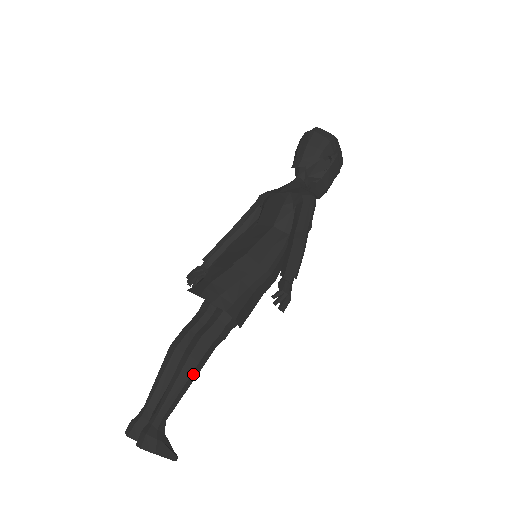
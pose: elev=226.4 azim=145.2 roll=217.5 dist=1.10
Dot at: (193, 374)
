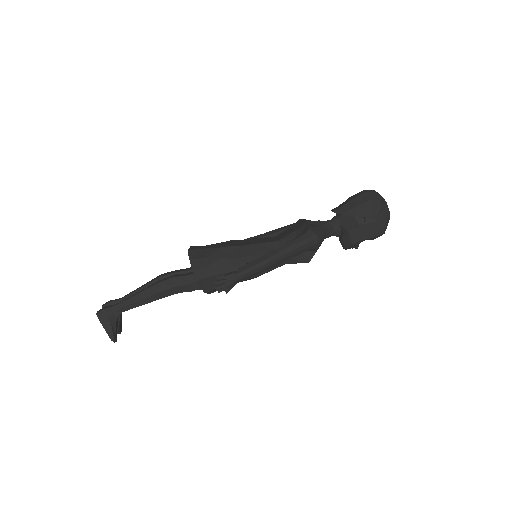
Dot at: (153, 297)
